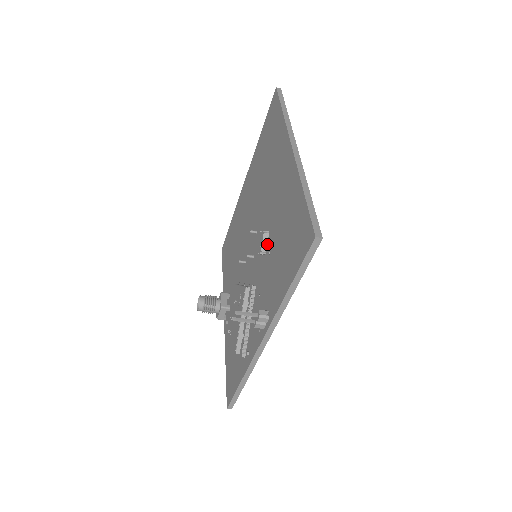
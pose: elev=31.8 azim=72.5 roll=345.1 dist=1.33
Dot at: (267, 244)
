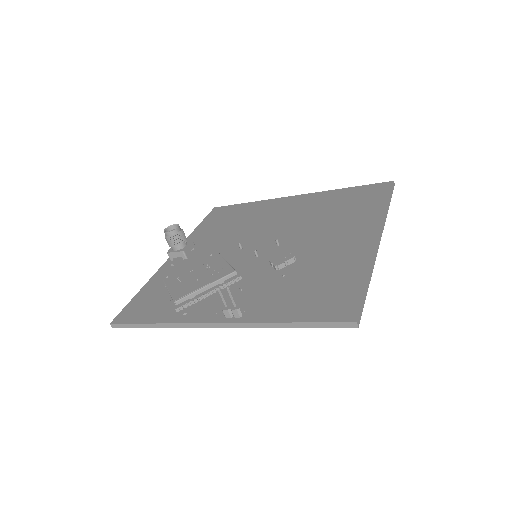
Dot at: (286, 266)
